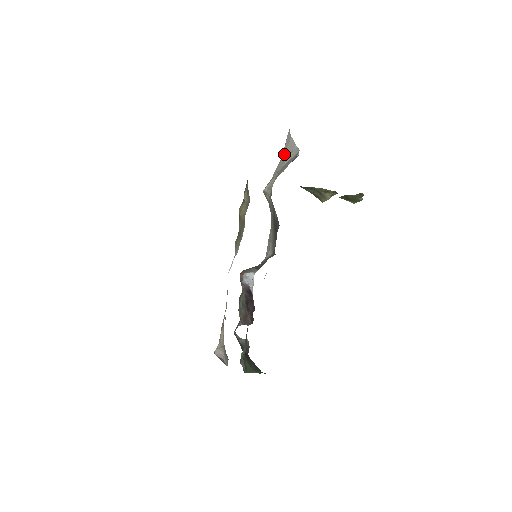
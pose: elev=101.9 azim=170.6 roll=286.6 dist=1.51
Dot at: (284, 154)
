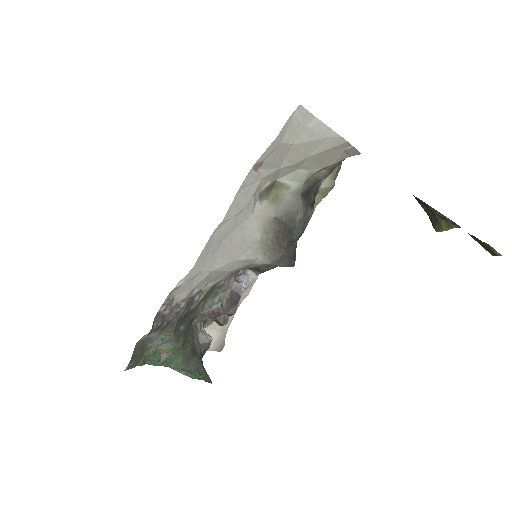
Dot at: (298, 140)
